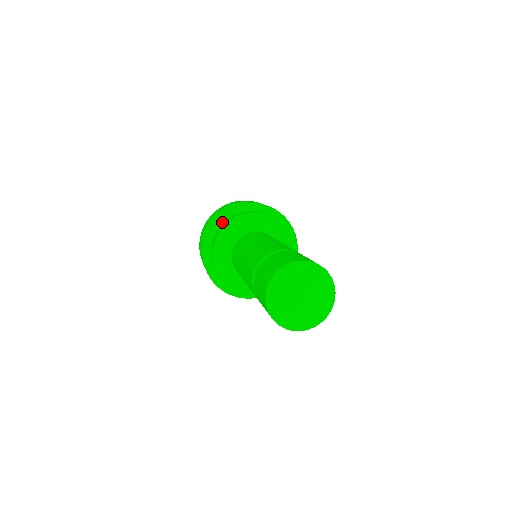
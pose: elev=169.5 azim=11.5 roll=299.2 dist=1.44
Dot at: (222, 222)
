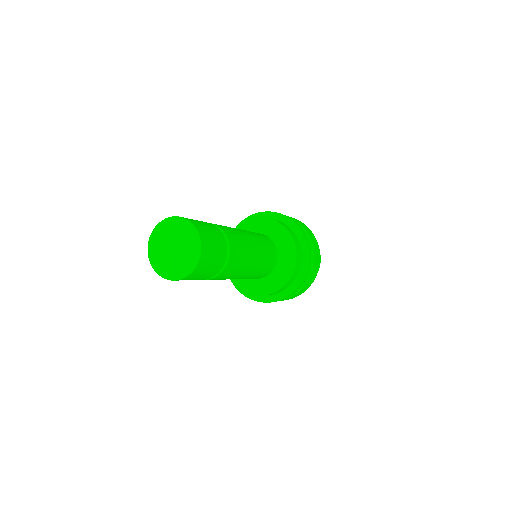
Dot at: occluded
